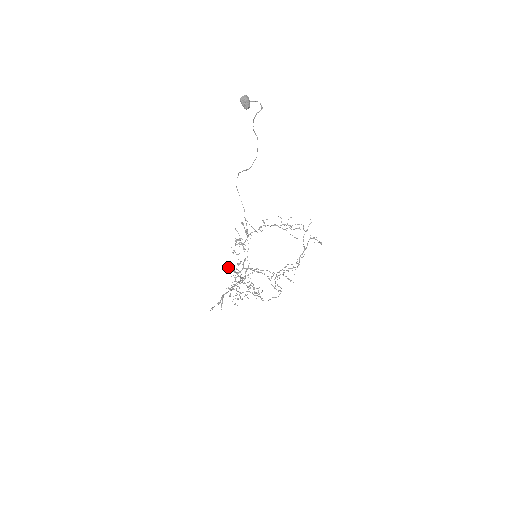
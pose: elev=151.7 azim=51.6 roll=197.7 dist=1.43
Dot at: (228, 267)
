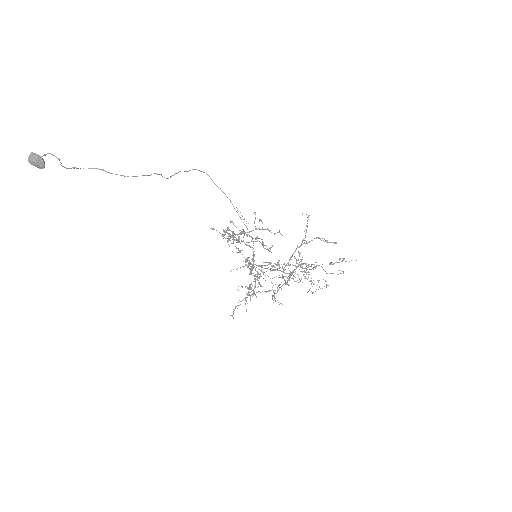
Dot at: occluded
